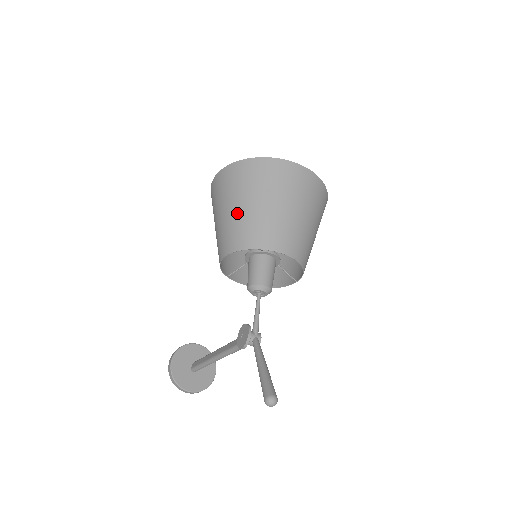
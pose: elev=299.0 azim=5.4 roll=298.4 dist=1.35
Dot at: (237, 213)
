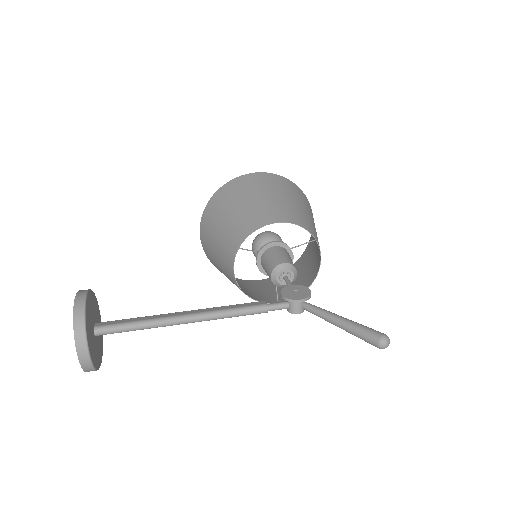
Dot at: (294, 204)
